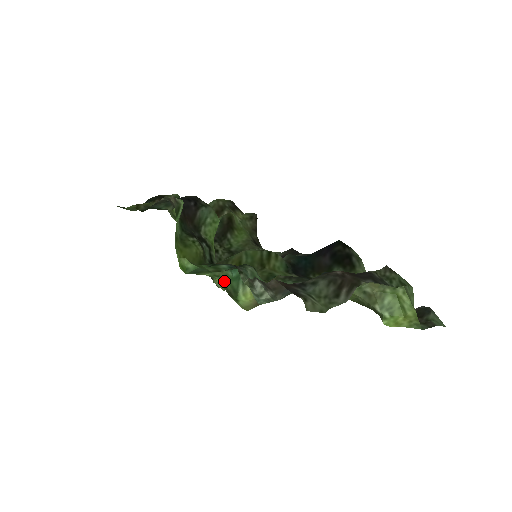
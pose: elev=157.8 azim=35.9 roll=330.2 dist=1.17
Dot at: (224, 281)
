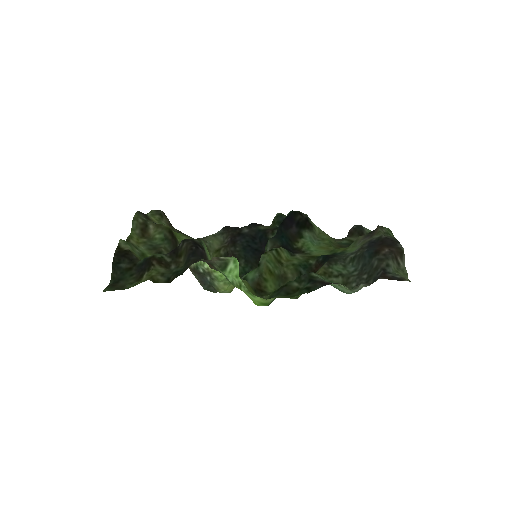
Dot at: occluded
